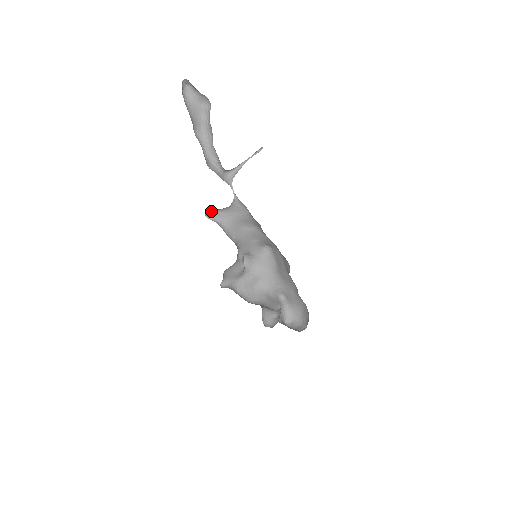
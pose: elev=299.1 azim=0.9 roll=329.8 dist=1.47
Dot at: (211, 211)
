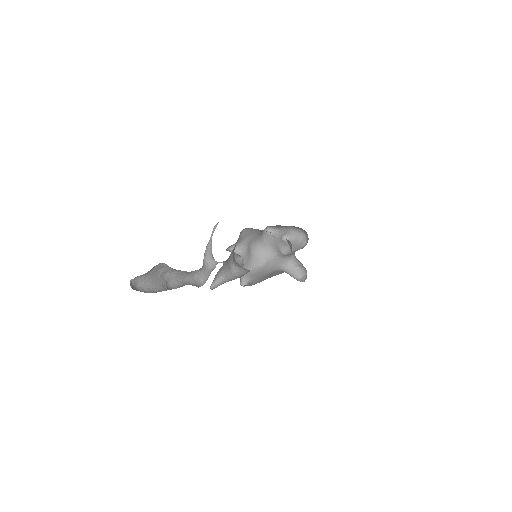
Dot at: occluded
